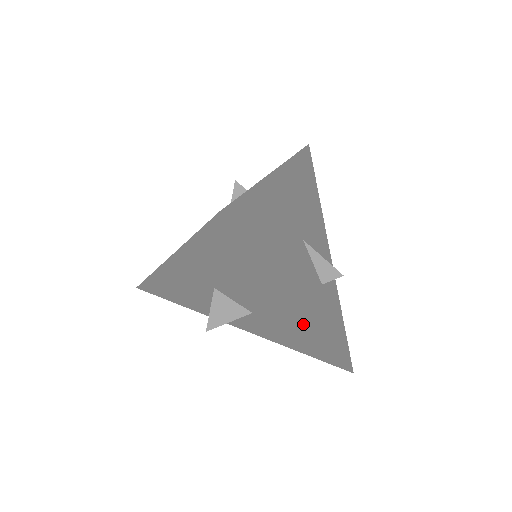
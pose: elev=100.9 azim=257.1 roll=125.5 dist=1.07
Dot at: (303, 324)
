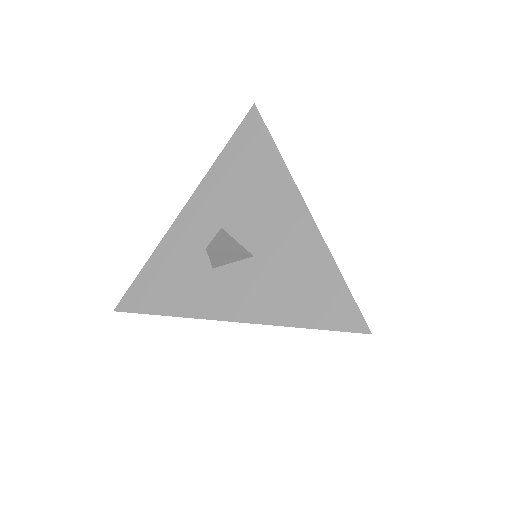
Dot at: (307, 236)
